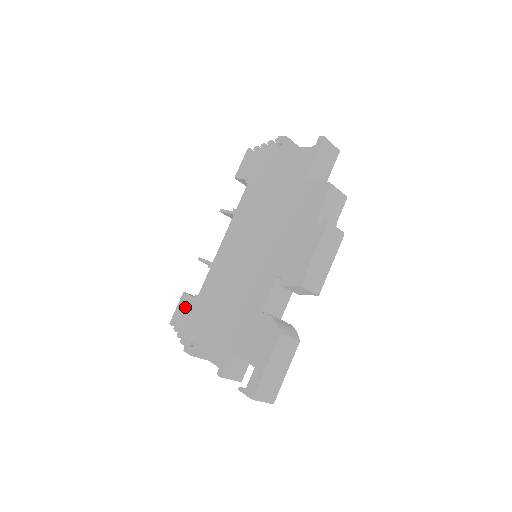
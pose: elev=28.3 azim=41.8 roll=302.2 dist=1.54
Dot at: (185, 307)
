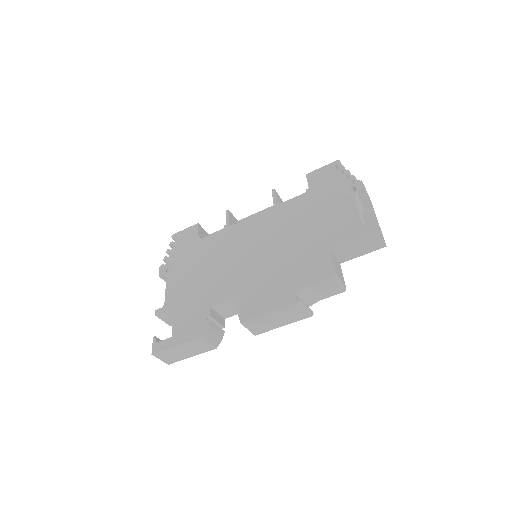
Dot at: (188, 236)
